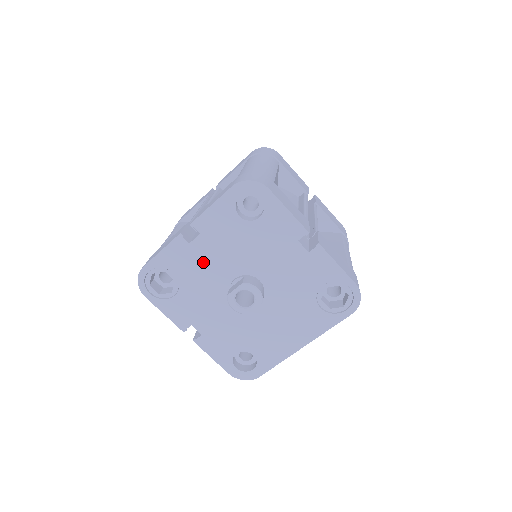
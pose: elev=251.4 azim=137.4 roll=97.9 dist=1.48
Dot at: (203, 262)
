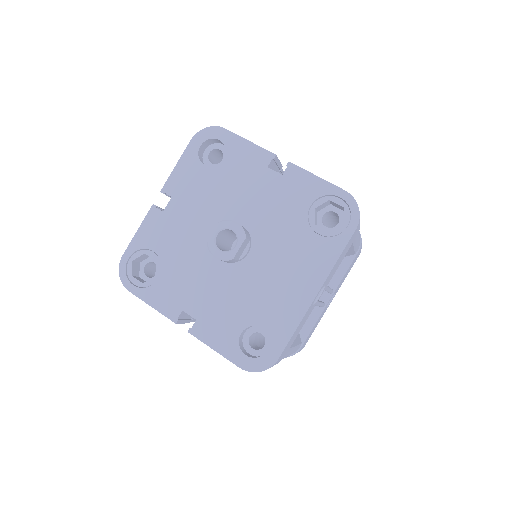
Dot at: (180, 227)
